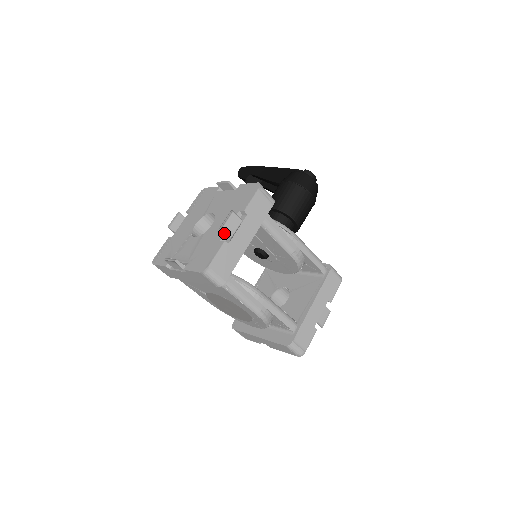
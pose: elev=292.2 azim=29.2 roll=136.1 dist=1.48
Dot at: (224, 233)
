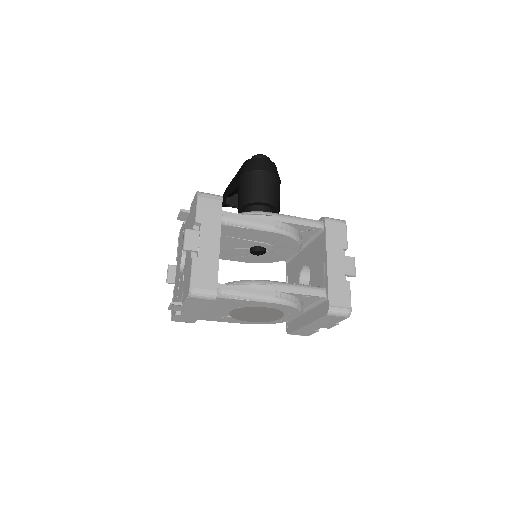
Dot at: (189, 251)
